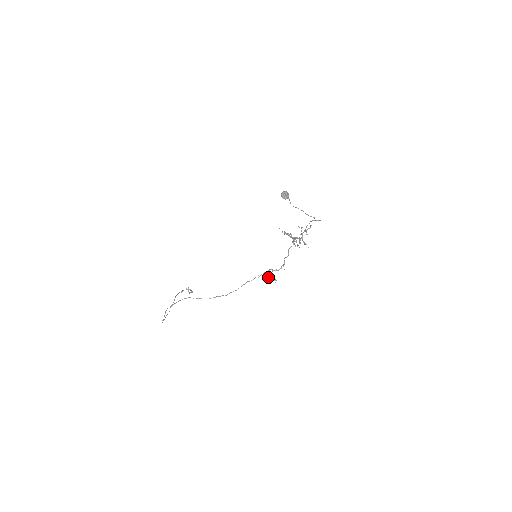
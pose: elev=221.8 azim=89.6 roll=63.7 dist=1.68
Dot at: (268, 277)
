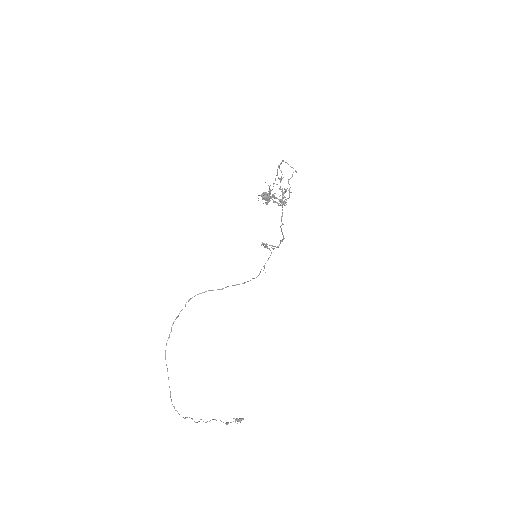
Dot at: (262, 242)
